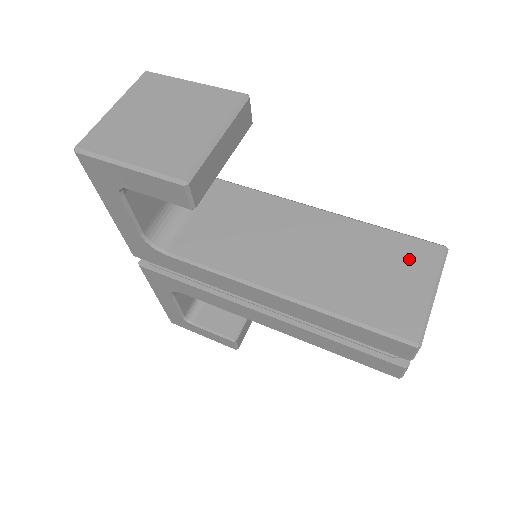
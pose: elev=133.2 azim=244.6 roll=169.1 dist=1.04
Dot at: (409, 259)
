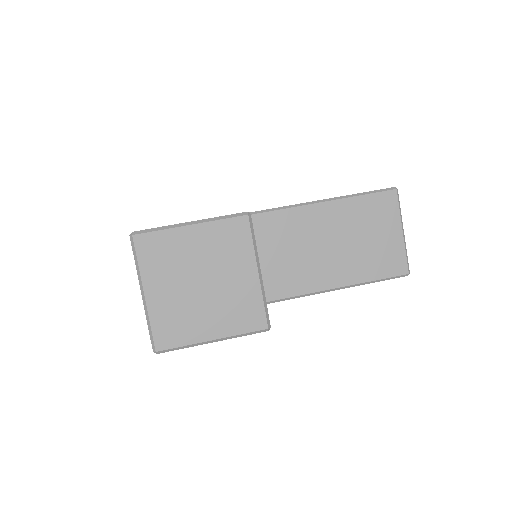
Dot at: (378, 214)
